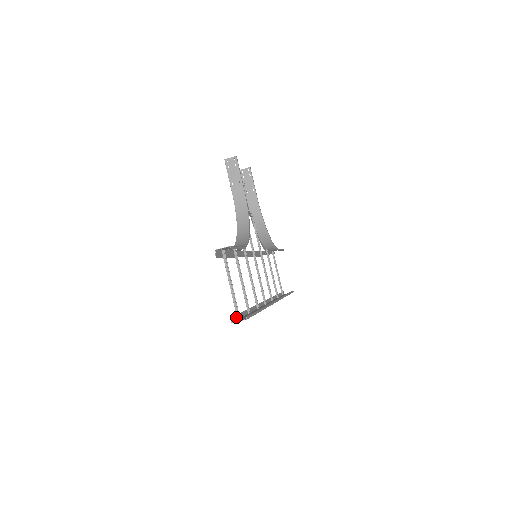
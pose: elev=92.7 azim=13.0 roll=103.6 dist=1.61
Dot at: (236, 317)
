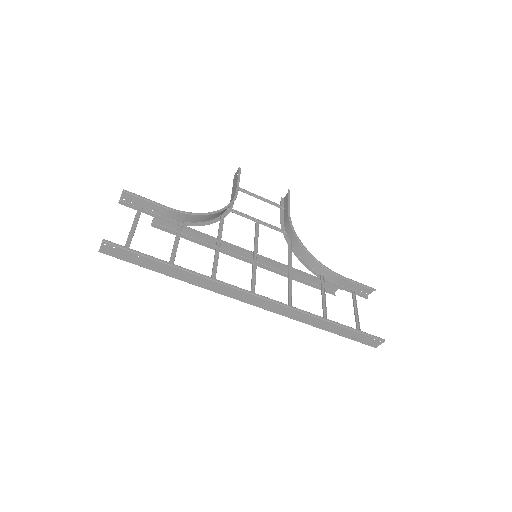
Dot at: (120, 257)
